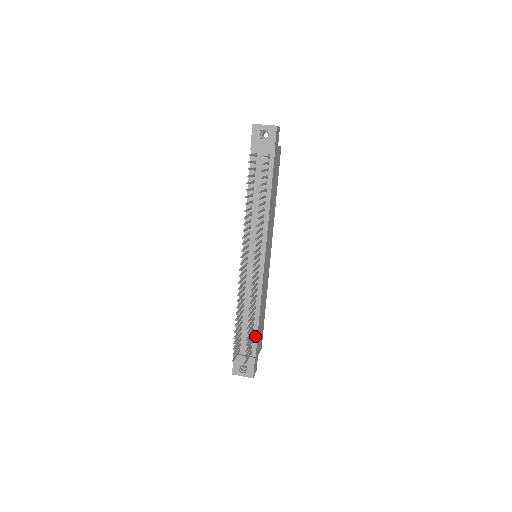
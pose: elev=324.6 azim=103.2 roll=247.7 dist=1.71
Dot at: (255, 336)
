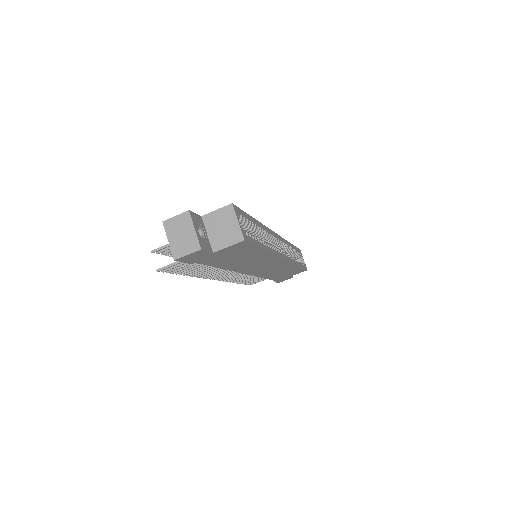
Dot at: occluded
